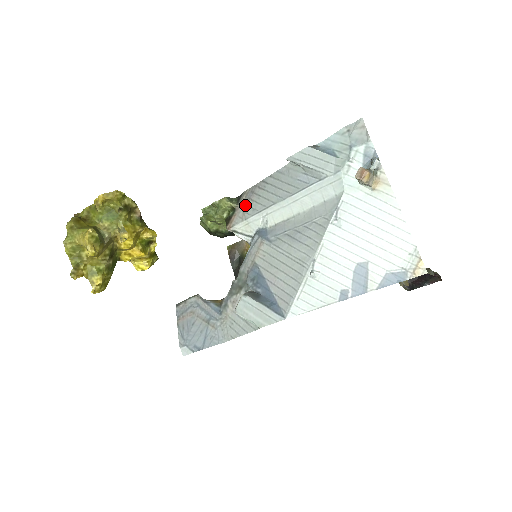
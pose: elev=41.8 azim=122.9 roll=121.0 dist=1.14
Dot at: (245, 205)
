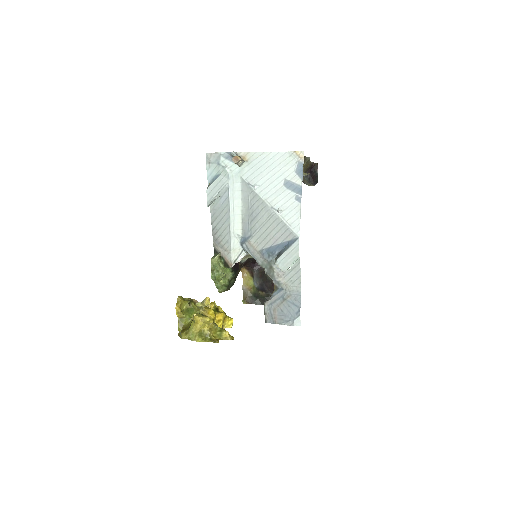
Dot at: (222, 248)
